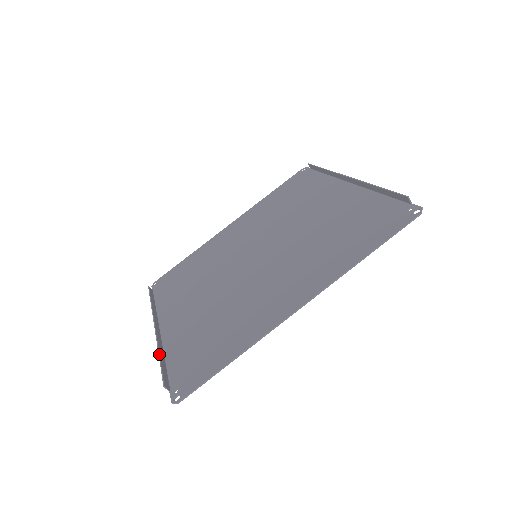
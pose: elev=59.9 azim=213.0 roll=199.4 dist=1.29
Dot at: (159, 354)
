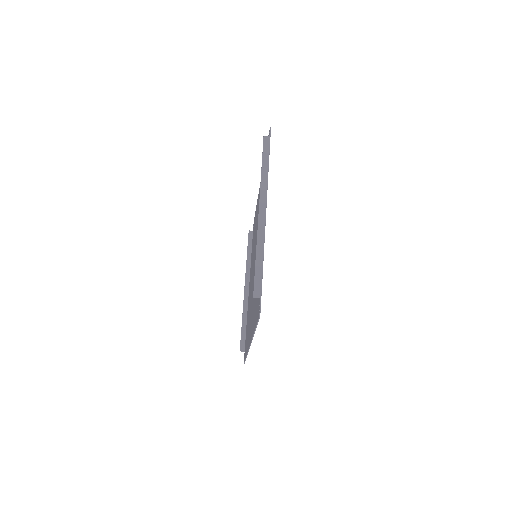
Dot at: (242, 321)
